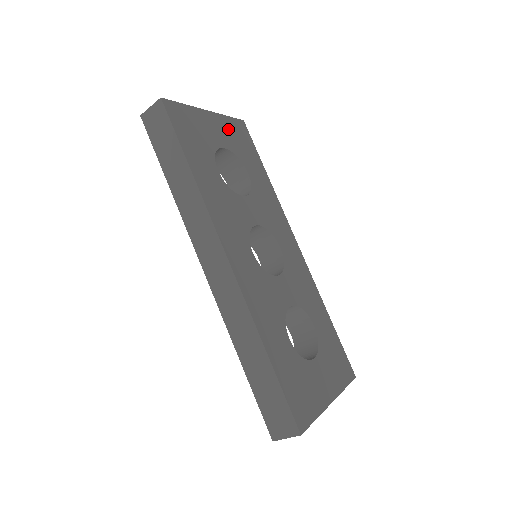
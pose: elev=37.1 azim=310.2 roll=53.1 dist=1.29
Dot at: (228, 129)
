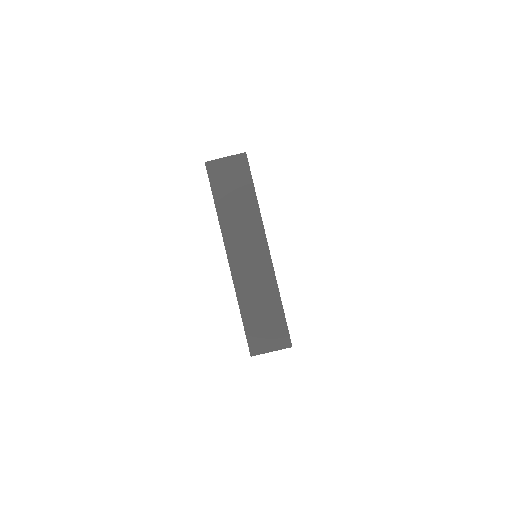
Dot at: occluded
